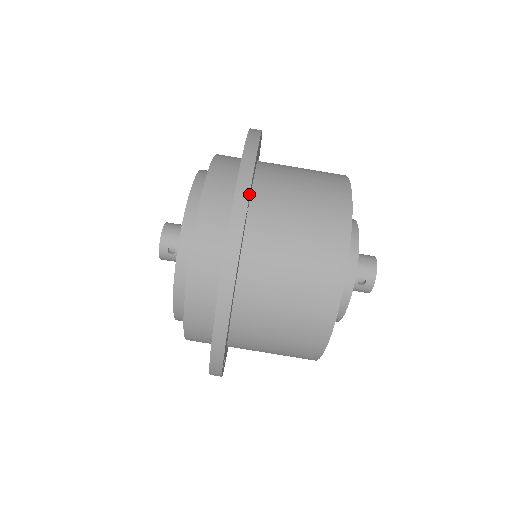
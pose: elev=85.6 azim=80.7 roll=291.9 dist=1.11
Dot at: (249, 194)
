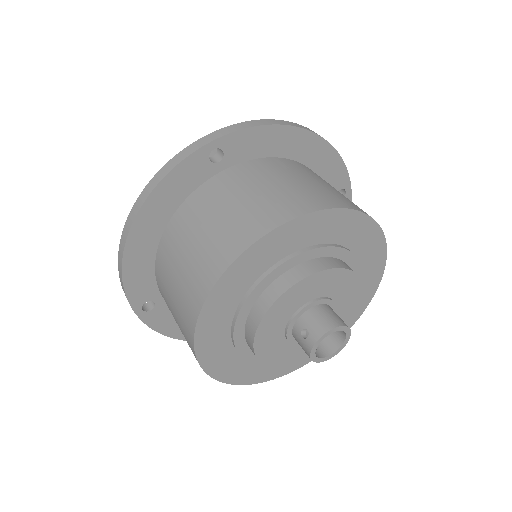
Dot at: (219, 137)
